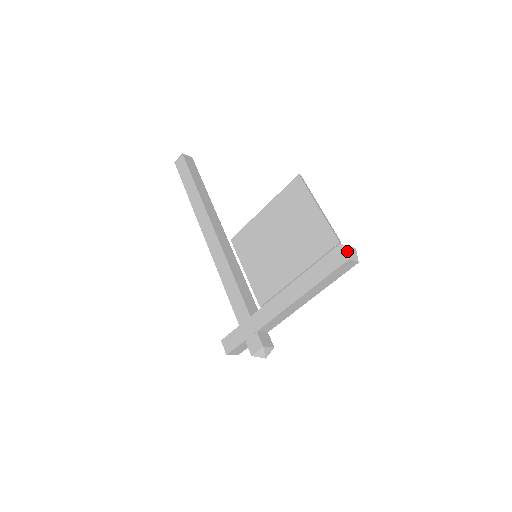
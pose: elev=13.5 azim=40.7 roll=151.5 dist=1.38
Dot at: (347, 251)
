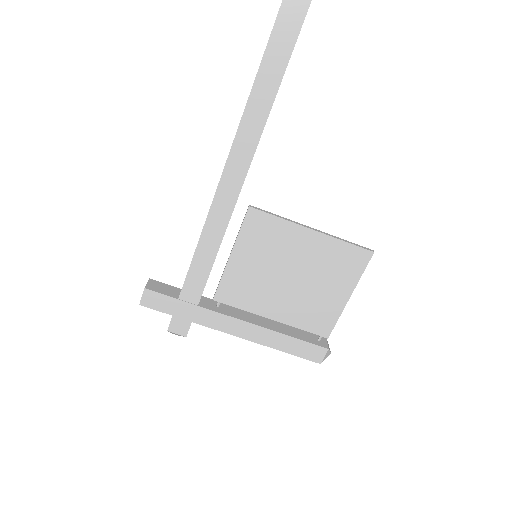
Dot at: (326, 357)
